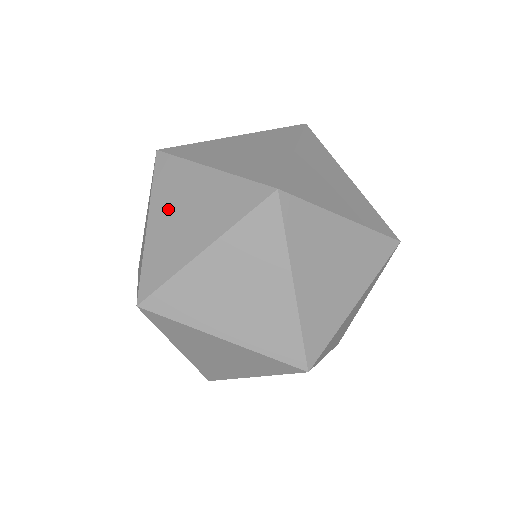
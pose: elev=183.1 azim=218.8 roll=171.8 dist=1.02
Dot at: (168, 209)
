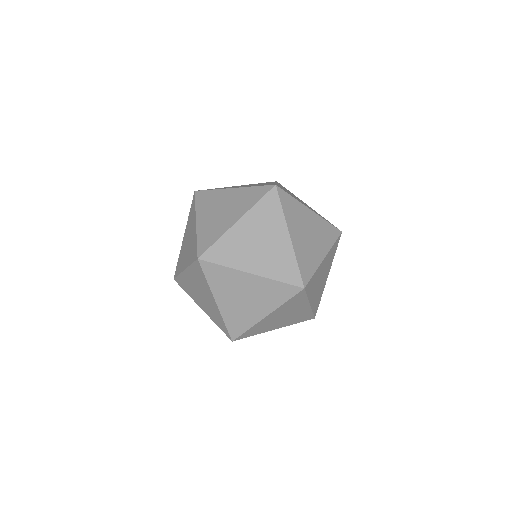
Dot at: (229, 296)
